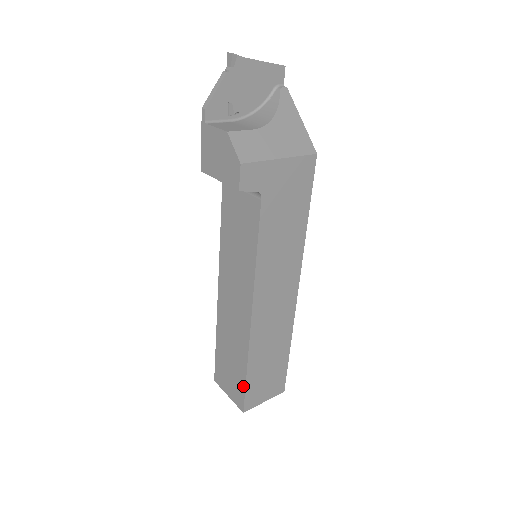
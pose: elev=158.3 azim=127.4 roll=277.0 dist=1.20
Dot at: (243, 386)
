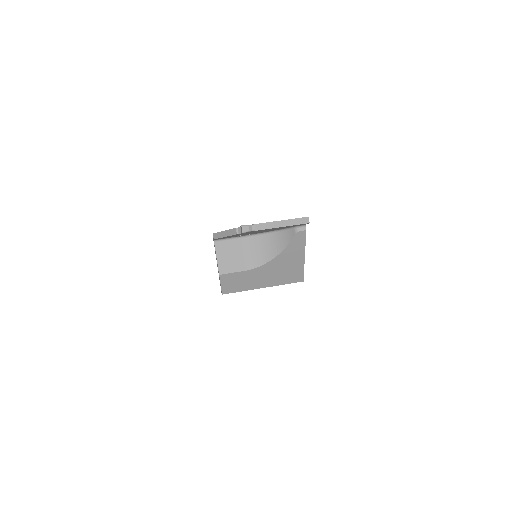
Dot at: occluded
